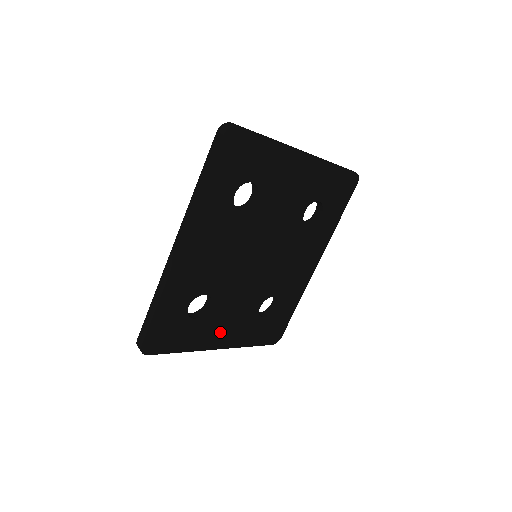
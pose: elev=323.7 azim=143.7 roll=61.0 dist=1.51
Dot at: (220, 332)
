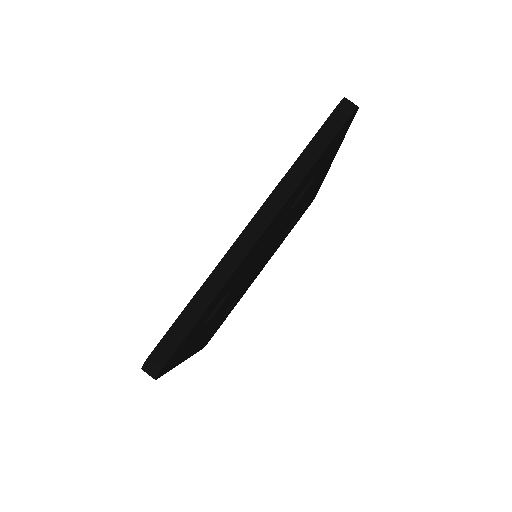
Dot at: (256, 275)
